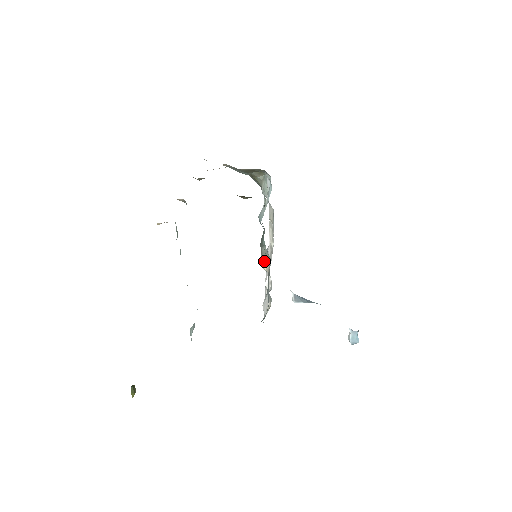
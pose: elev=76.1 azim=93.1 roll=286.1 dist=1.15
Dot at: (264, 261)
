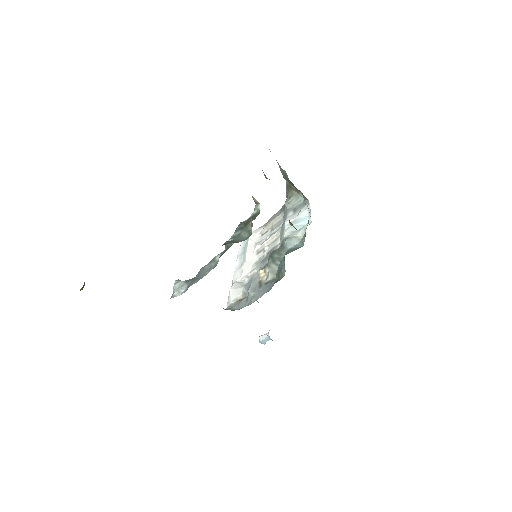
Dot at: (265, 271)
